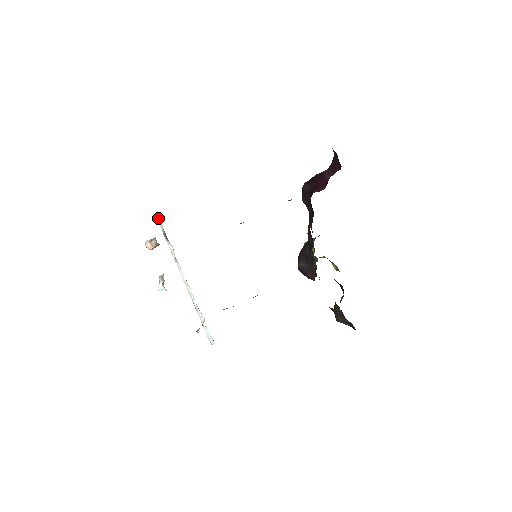
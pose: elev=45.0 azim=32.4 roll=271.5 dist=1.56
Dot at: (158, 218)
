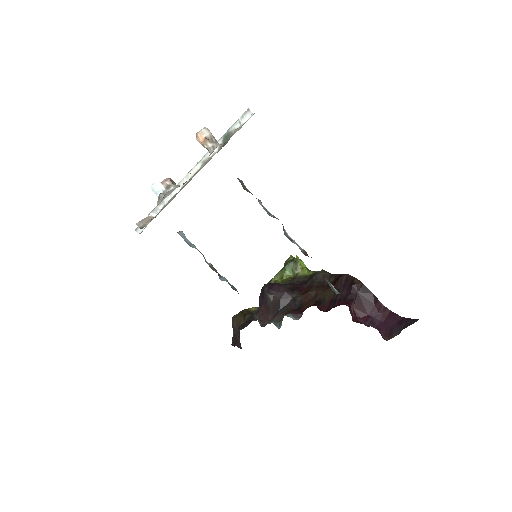
Dot at: (246, 114)
